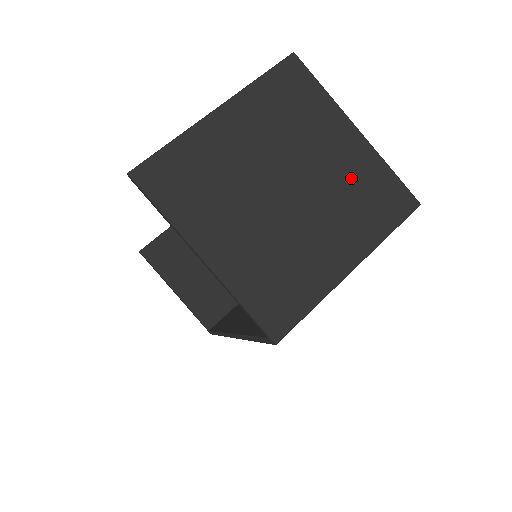
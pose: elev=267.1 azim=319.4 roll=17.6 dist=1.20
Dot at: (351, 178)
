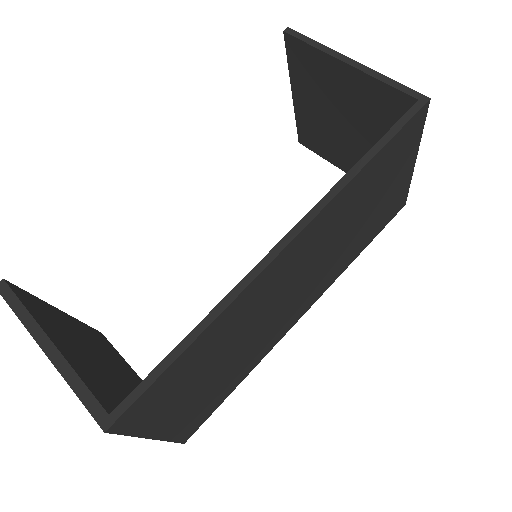
Dot at: occluded
